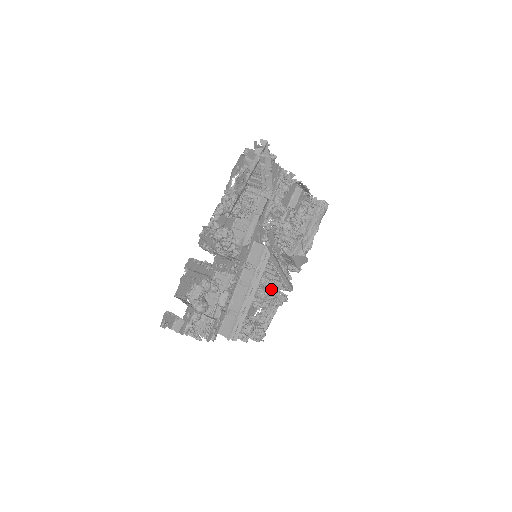
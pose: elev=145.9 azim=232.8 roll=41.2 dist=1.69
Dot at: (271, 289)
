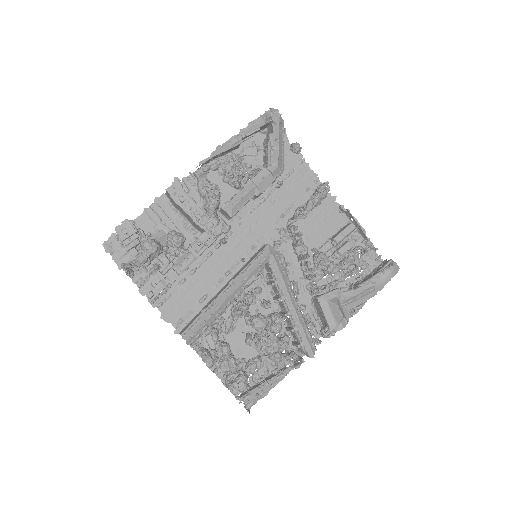
Dot at: (275, 326)
